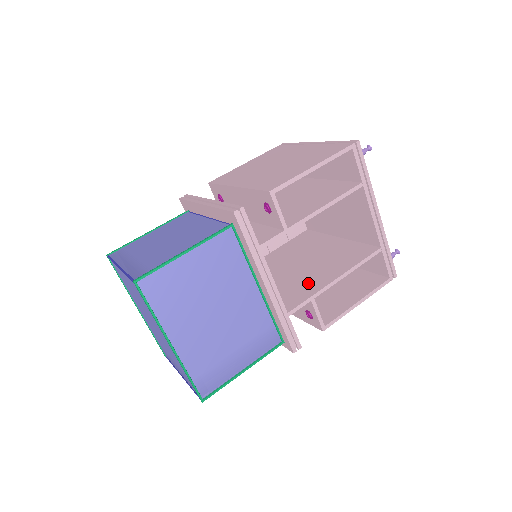
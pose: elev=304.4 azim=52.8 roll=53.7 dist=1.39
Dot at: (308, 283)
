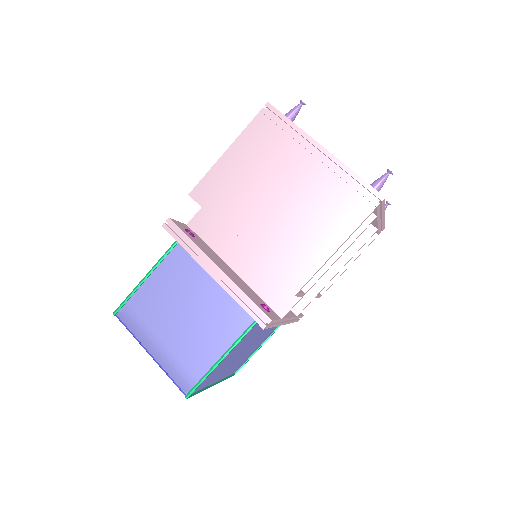
Dot at: occluded
